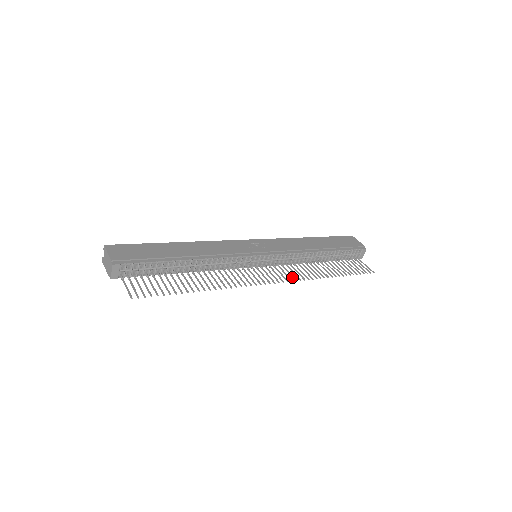
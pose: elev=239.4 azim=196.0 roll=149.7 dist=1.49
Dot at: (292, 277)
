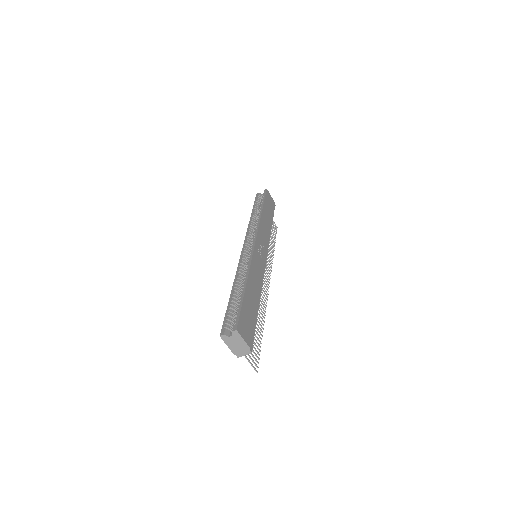
Dot at: (268, 267)
